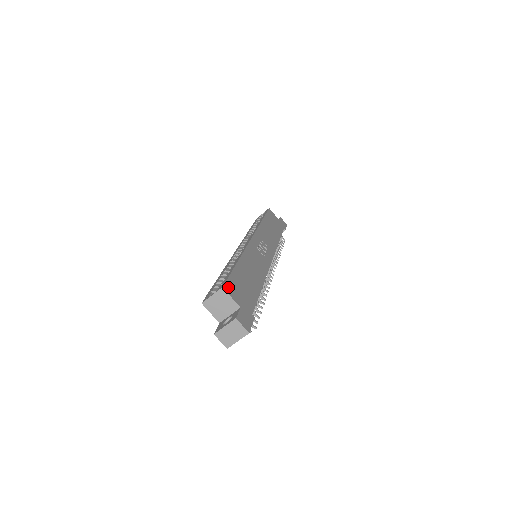
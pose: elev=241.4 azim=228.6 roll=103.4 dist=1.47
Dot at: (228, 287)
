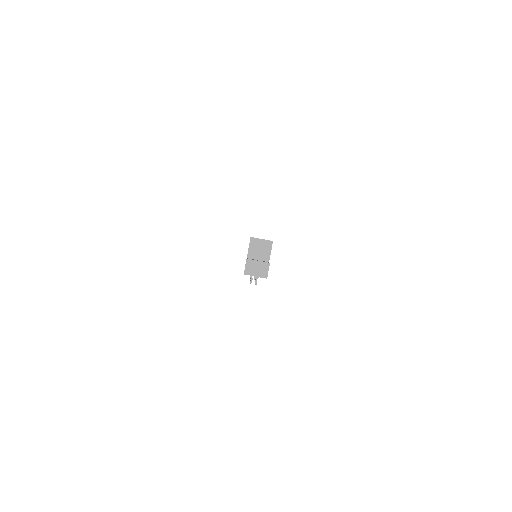
Dot at: occluded
